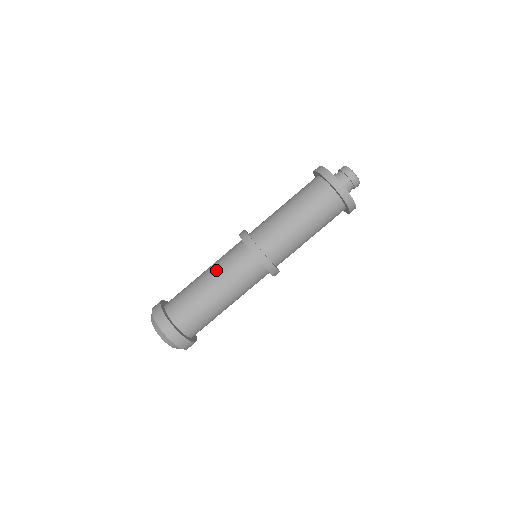
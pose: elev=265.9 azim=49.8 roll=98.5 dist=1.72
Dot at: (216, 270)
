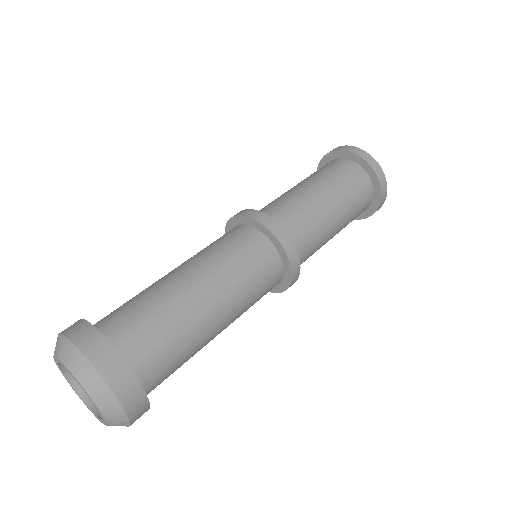
Dot at: occluded
